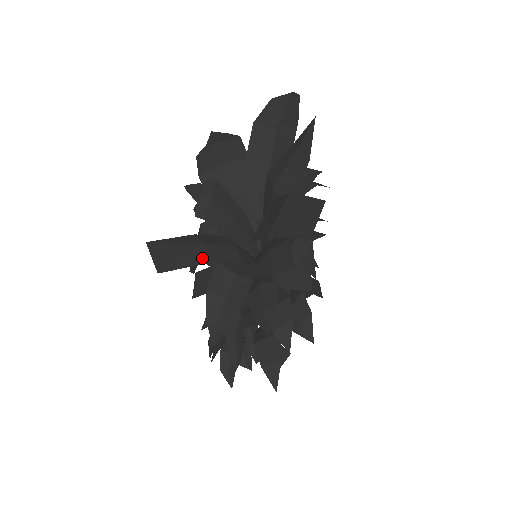
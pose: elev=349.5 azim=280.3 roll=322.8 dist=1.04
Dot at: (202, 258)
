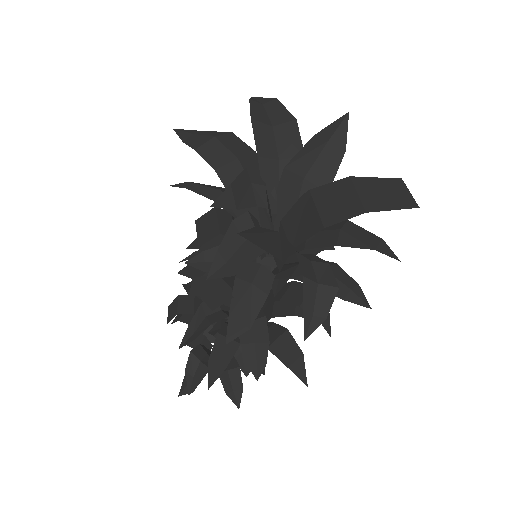
Dot at: (291, 246)
